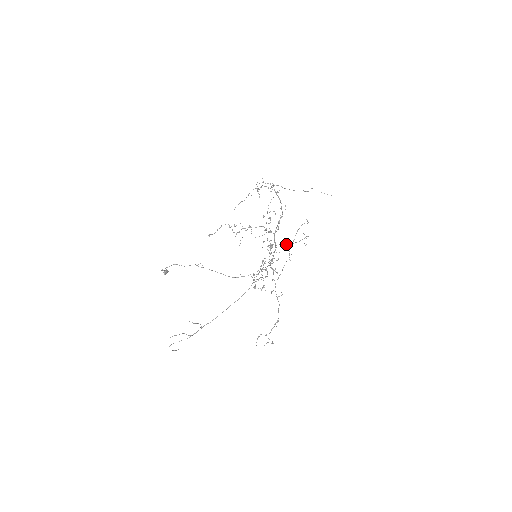
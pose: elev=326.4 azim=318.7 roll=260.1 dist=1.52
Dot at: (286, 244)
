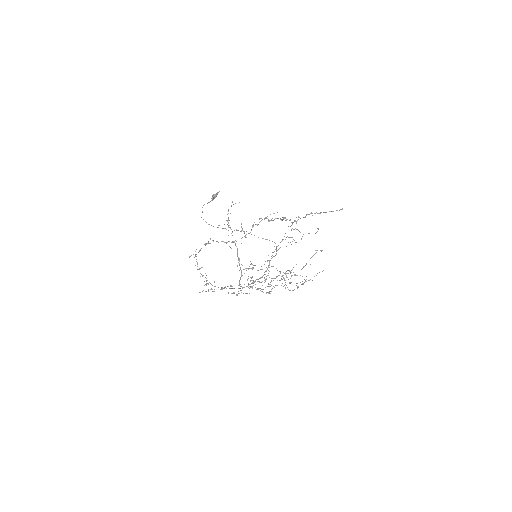
Dot at: (259, 288)
